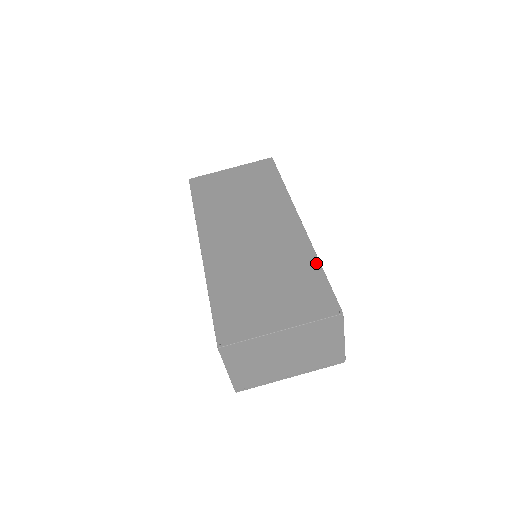
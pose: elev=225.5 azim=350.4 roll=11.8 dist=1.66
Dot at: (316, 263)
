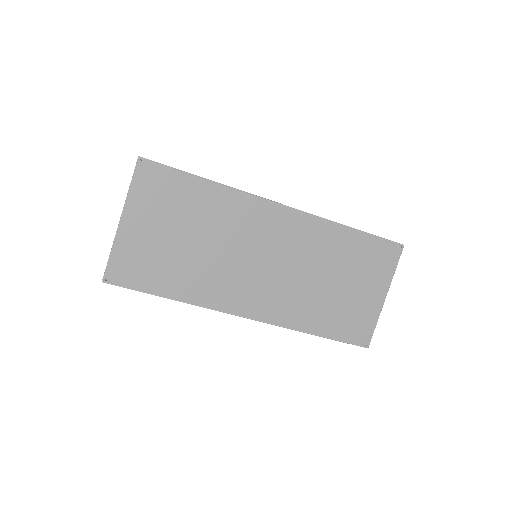
Dot at: (347, 230)
